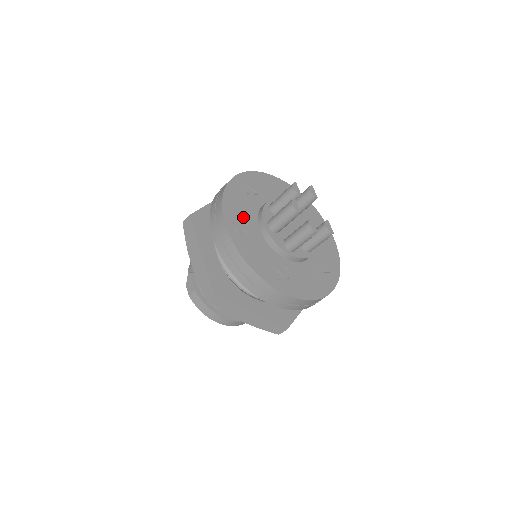
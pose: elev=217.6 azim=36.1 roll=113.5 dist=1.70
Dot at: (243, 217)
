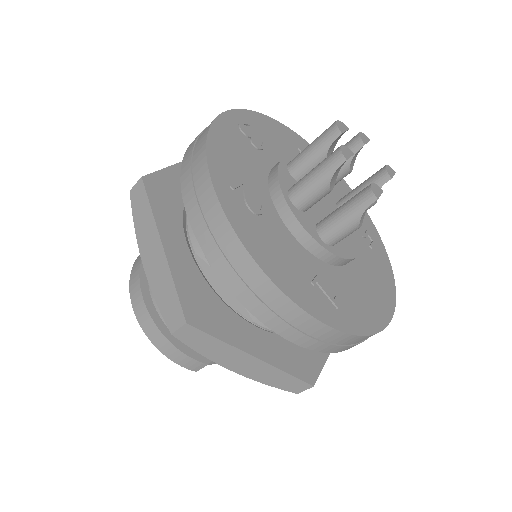
Dot at: (267, 140)
